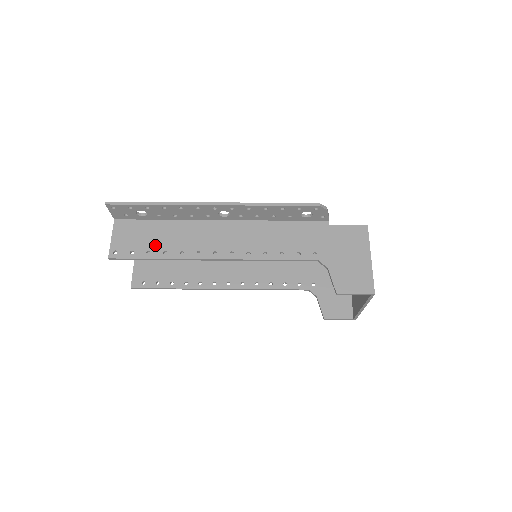
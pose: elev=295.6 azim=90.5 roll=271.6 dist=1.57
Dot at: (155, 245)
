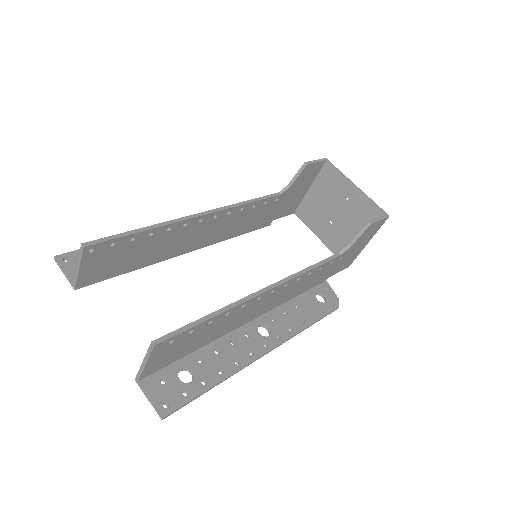
Dot at: (134, 242)
